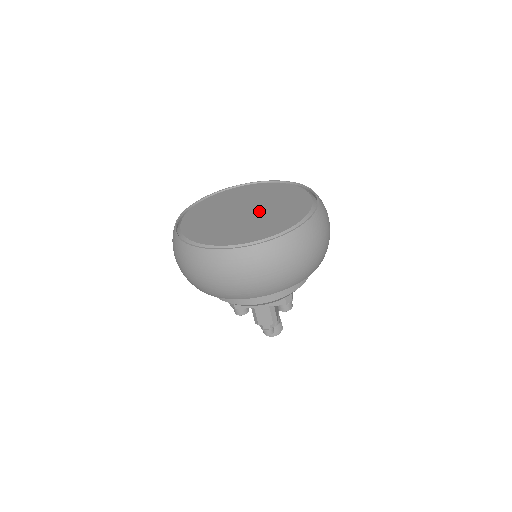
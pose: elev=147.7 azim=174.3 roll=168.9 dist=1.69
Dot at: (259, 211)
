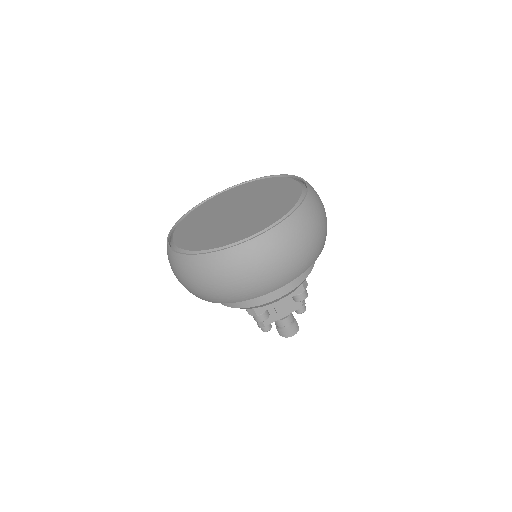
Dot at: (234, 218)
